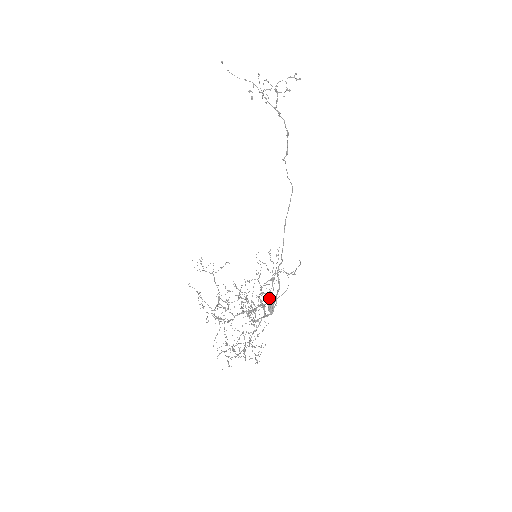
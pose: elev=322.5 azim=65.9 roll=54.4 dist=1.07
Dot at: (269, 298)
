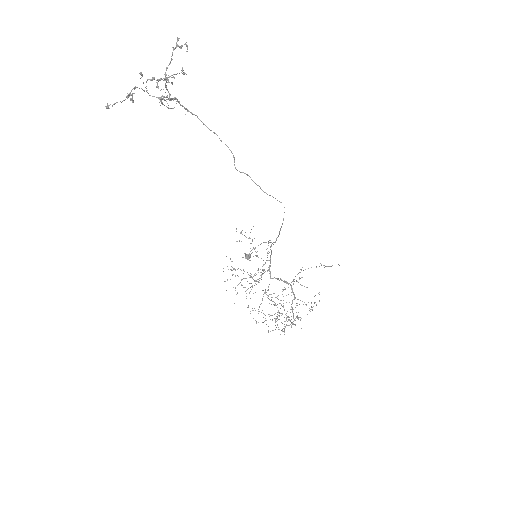
Dot at: occluded
